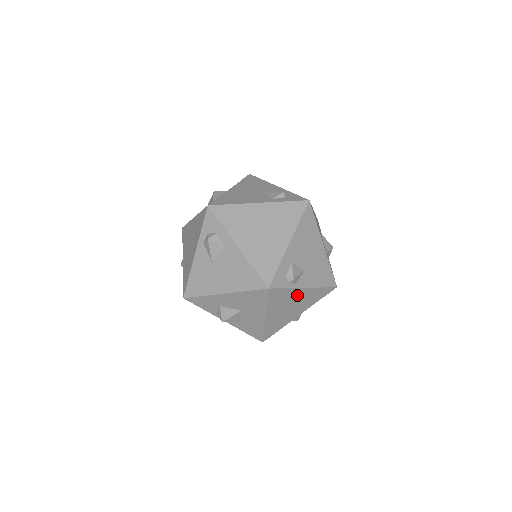
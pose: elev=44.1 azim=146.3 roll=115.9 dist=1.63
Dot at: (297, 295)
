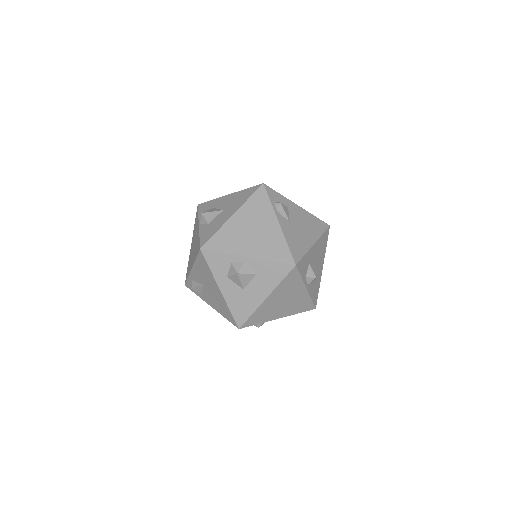
Dot at: (268, 224)
